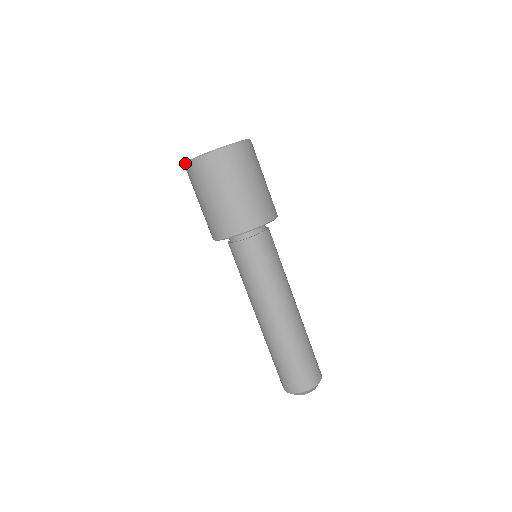
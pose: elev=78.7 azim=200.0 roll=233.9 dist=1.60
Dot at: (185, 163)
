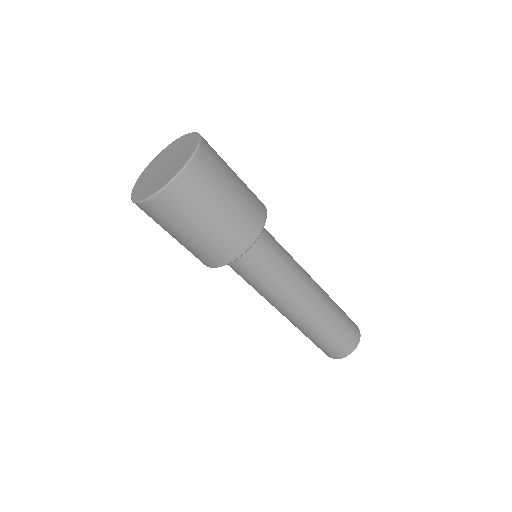
Dot at: occluded
